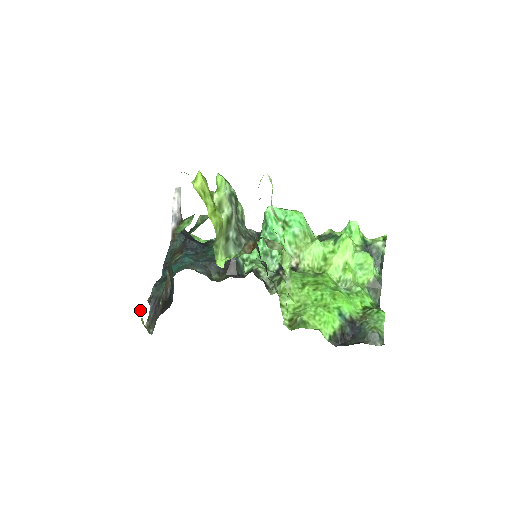
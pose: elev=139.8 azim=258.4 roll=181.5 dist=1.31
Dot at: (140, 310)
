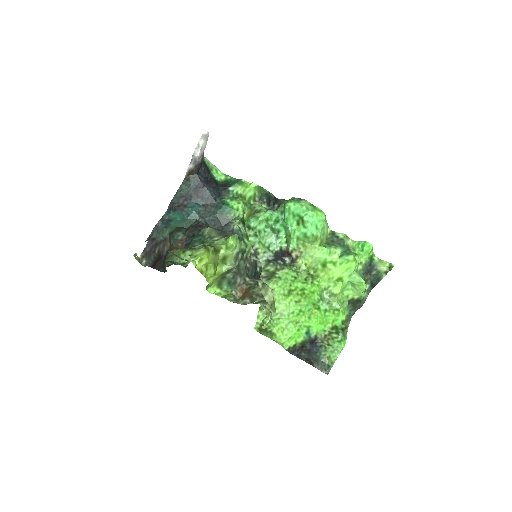
Dot at: (135, 255)
